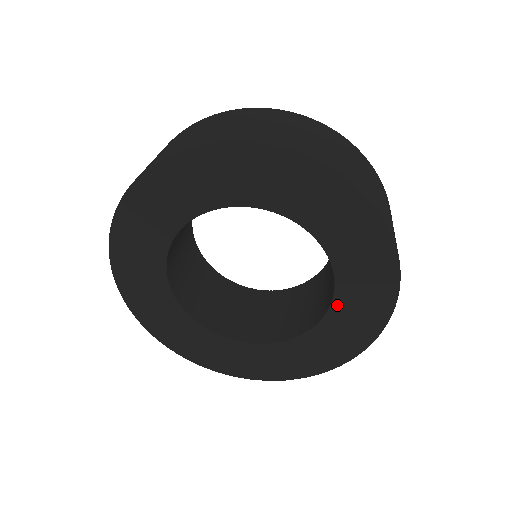
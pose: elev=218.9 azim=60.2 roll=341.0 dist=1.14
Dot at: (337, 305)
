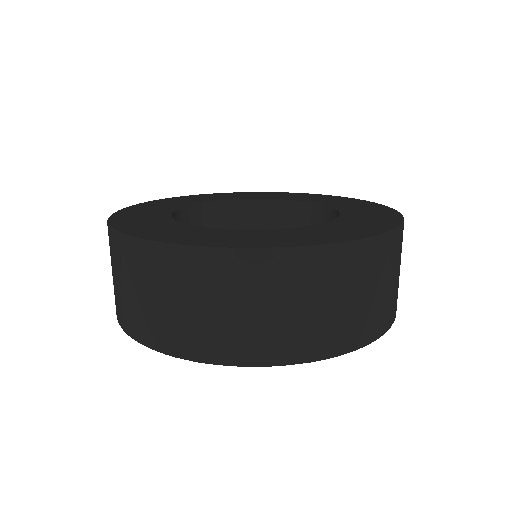
Dot at: occluded
